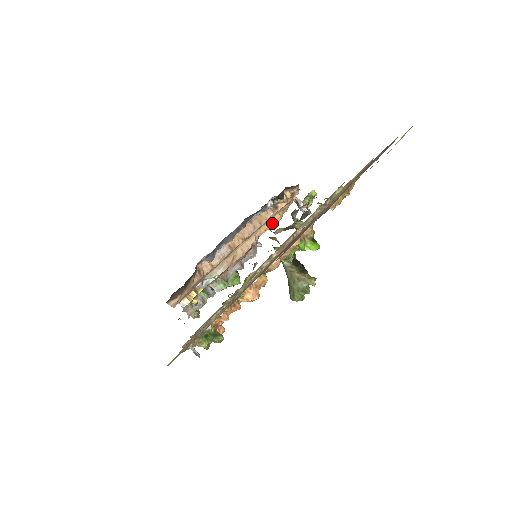
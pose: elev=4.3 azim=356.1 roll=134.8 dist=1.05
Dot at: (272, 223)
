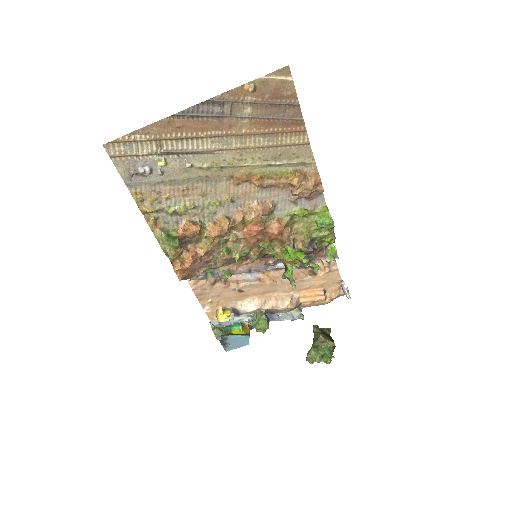
Dot at: (314, 294)
